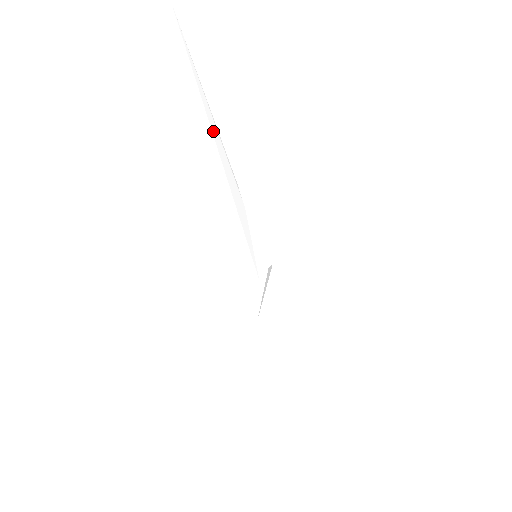
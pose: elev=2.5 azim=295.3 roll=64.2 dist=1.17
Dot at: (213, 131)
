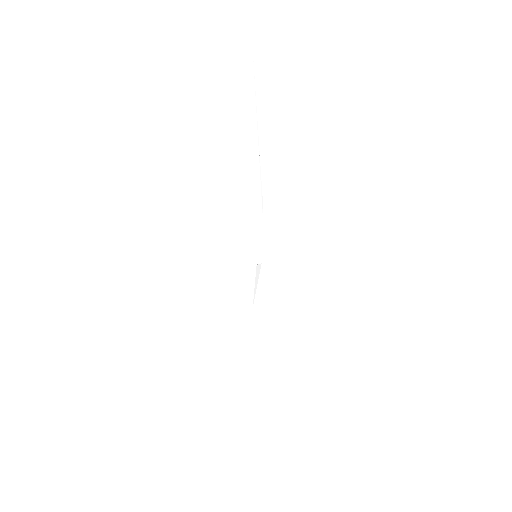
Dot at: (255, 156)
